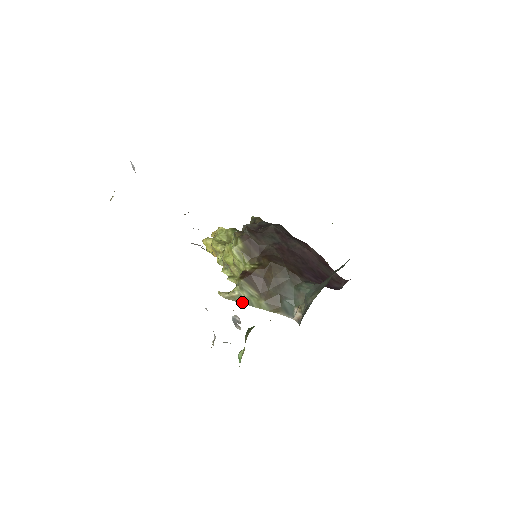
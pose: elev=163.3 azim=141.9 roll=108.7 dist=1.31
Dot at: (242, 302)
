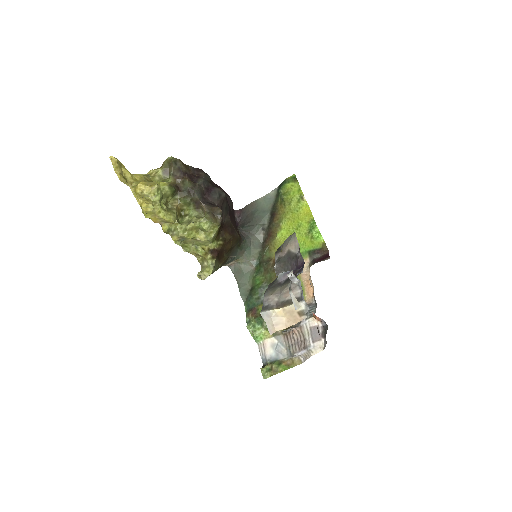
Dot at: occluded
